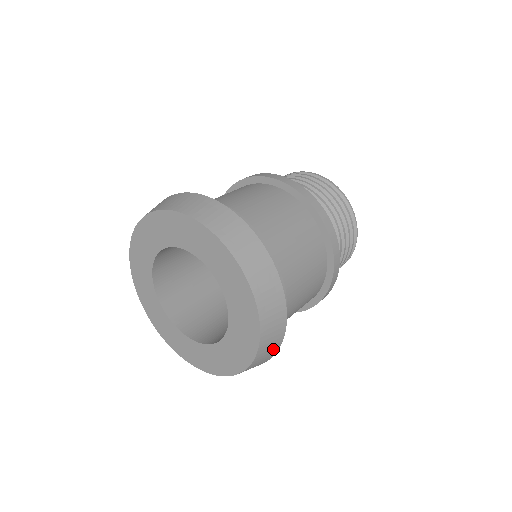
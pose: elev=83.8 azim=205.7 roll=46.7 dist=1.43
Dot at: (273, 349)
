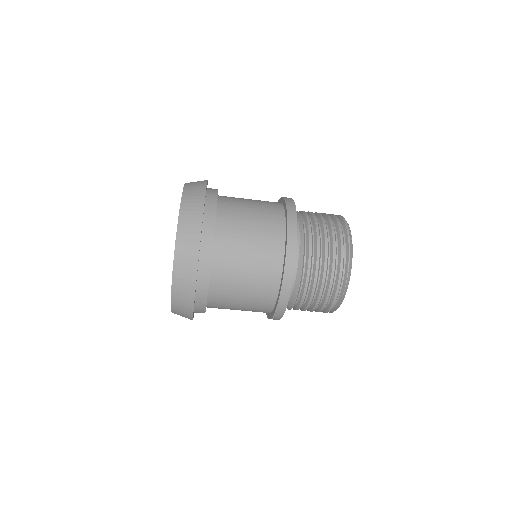
Dot at: (191, 262)
